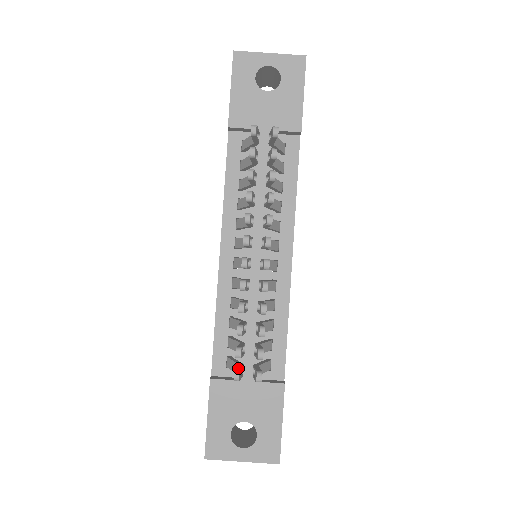
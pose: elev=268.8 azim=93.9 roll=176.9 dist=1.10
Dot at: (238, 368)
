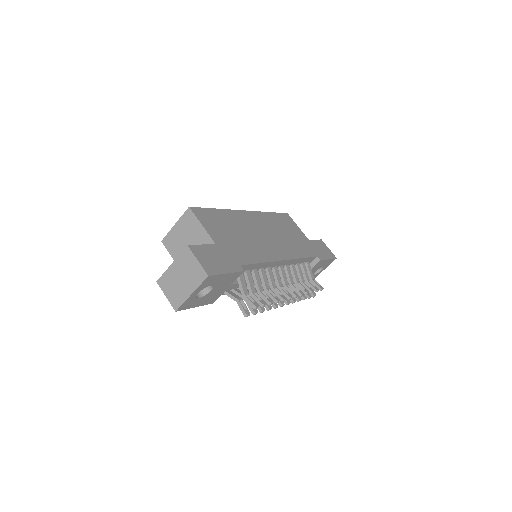
Dot at: occluded
